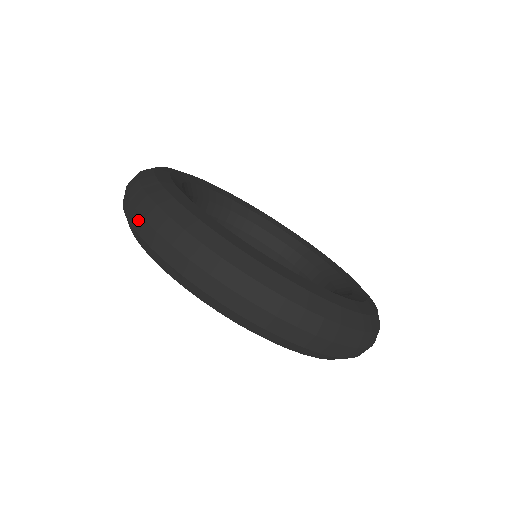
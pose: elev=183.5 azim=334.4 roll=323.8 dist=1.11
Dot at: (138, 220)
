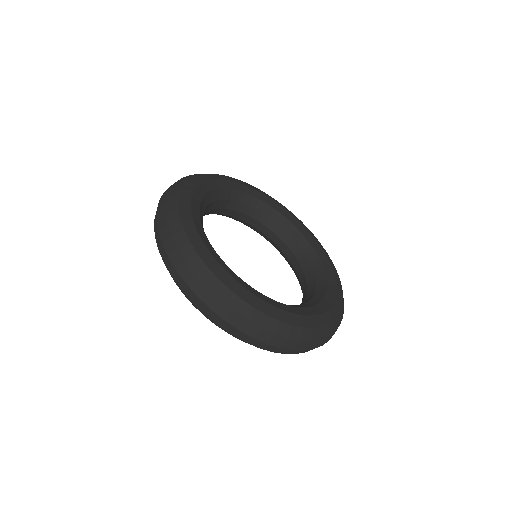
Dot at: (164, 254)
